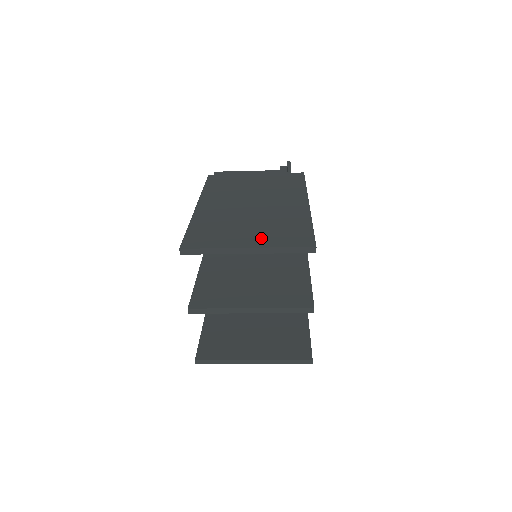
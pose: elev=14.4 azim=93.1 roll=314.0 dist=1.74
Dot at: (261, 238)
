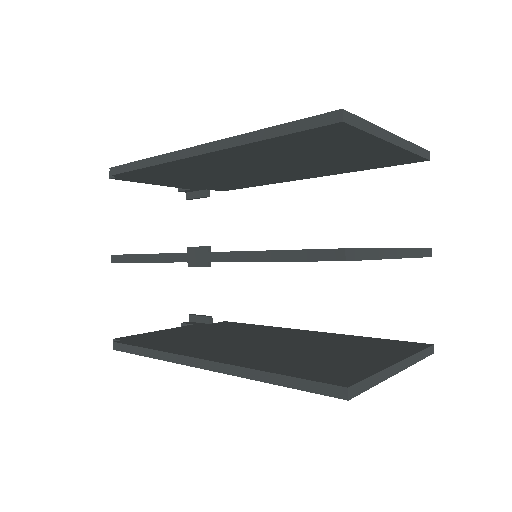
Dot at: occluded
